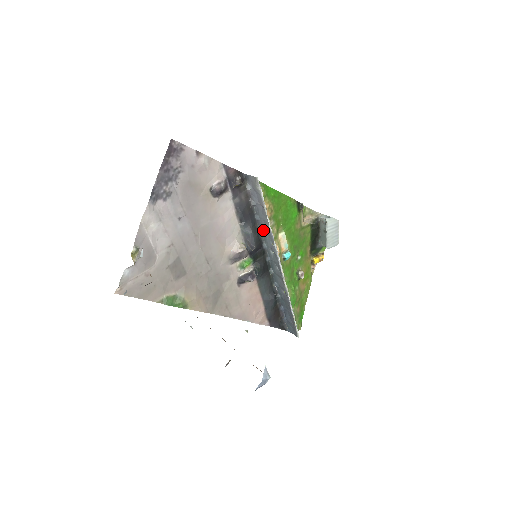
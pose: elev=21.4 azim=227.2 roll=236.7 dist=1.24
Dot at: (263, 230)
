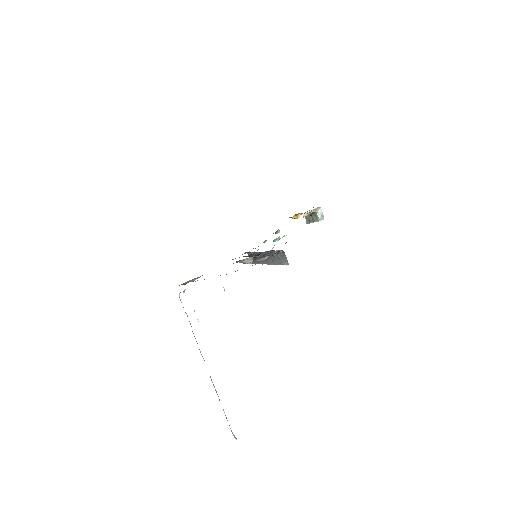
Dot at: (271, 254)
